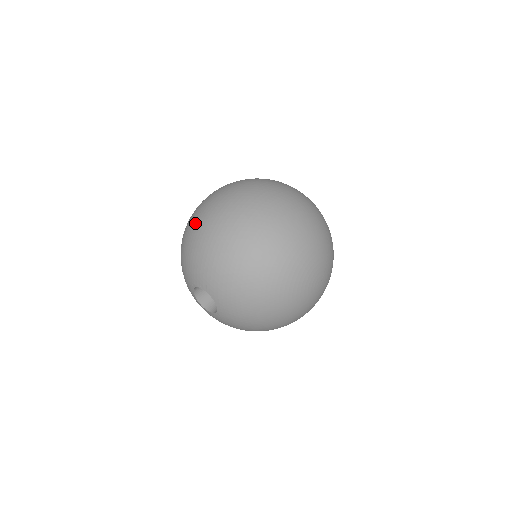
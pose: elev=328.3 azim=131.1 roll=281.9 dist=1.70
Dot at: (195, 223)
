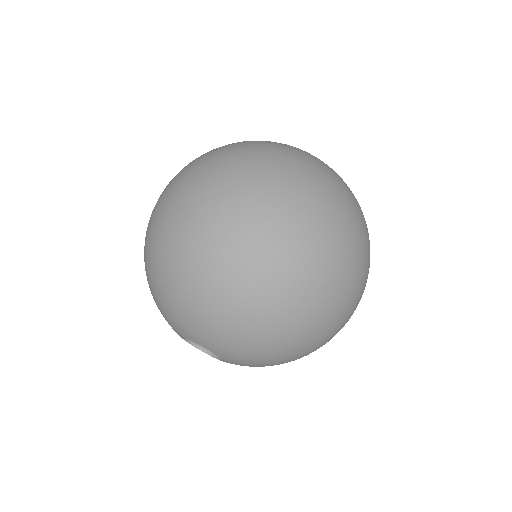
Dot at: (160, 251)
